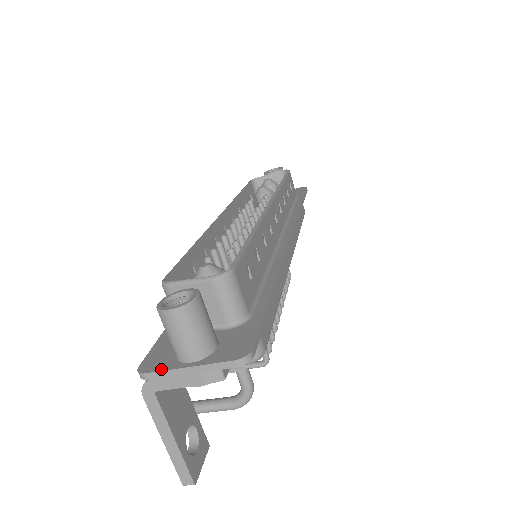
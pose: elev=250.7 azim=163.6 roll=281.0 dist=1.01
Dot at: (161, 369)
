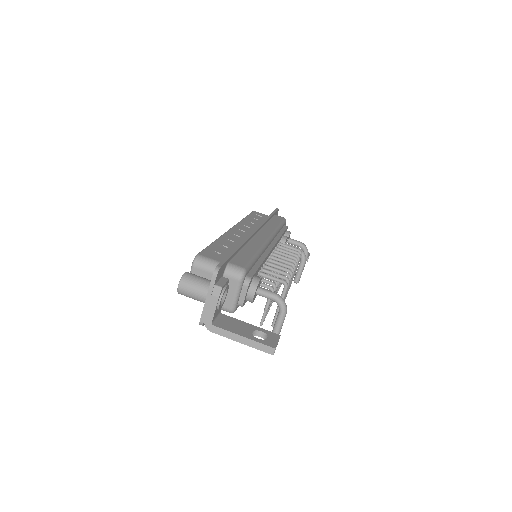
Dot at: (202, 312)
